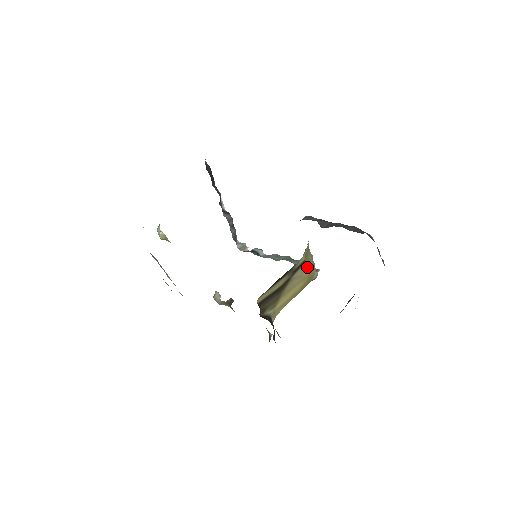
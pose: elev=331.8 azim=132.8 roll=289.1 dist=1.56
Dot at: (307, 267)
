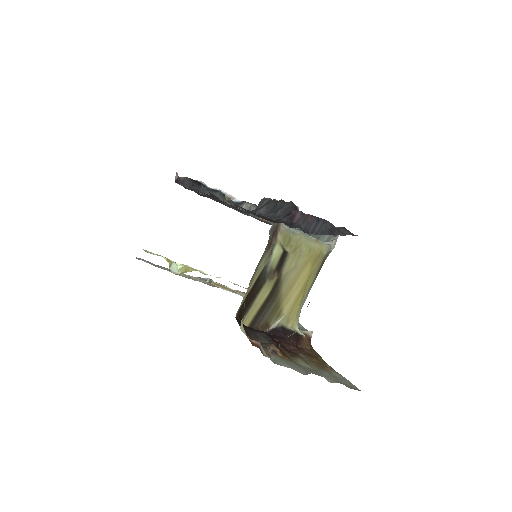
Dot at: (300, 251)
